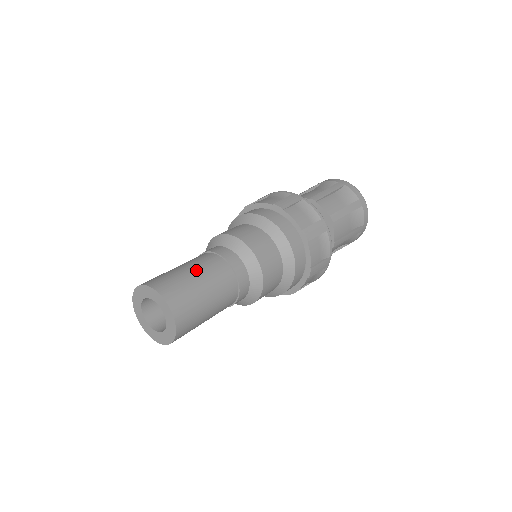
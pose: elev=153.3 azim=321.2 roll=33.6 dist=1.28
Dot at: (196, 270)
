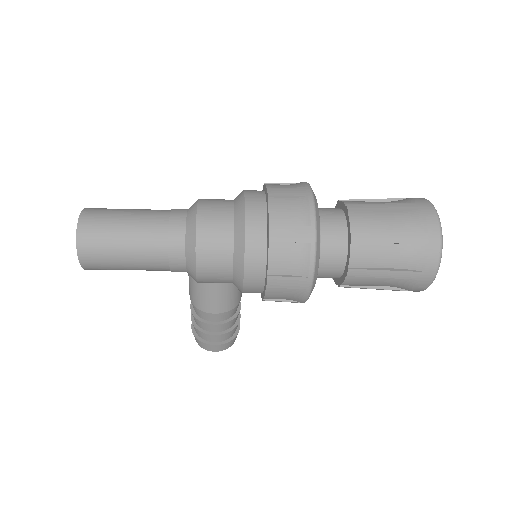
Dot at: (137, 209)
